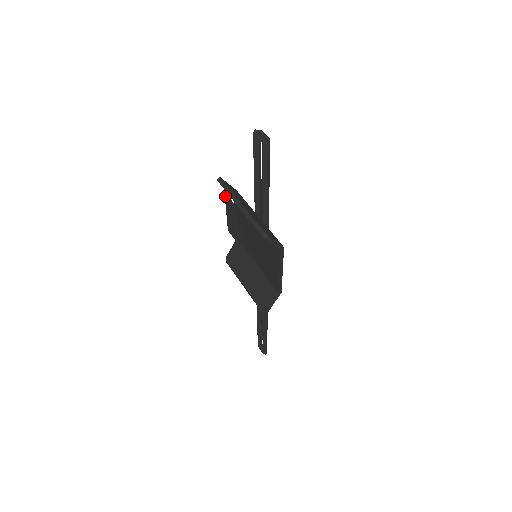
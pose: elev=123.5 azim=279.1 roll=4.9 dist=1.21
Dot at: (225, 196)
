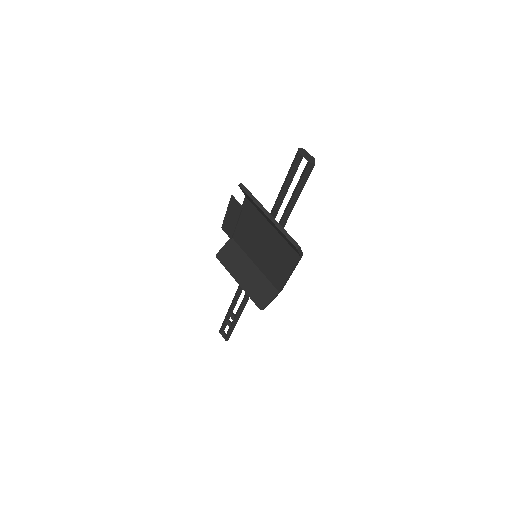
Dot at: (231, 197)
